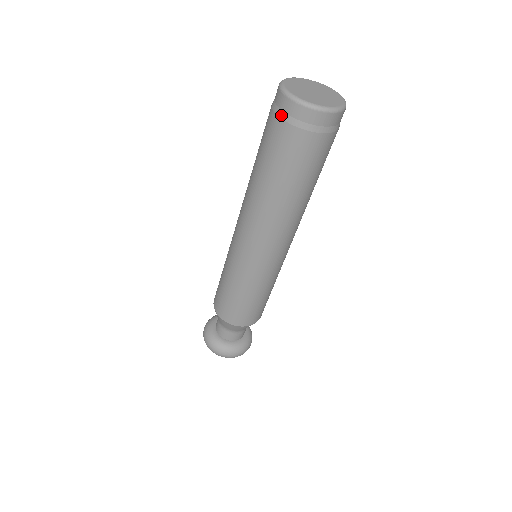
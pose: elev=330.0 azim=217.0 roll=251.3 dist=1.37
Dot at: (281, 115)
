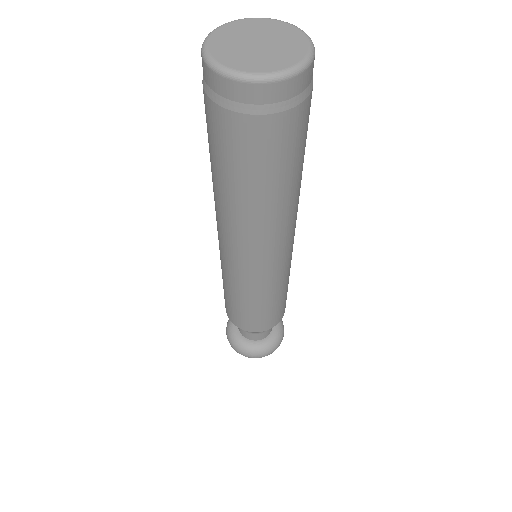
Dot at: occluded
